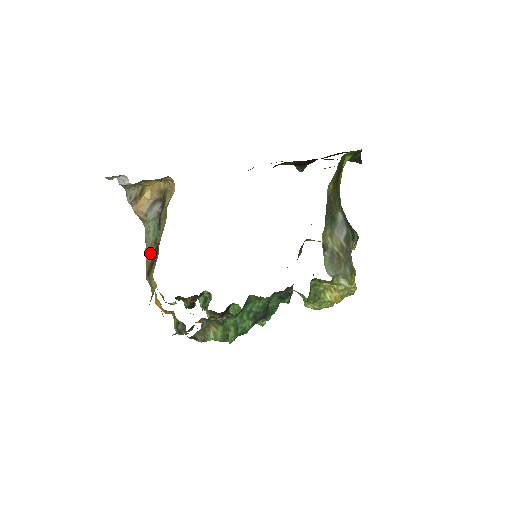
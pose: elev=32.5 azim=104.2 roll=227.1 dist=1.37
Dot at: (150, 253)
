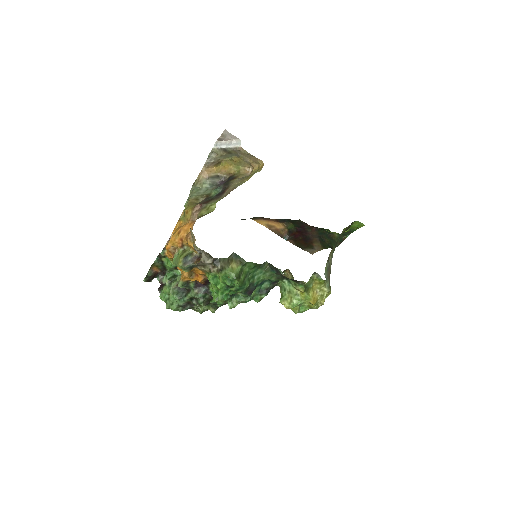
Dot at: (197, 199)
